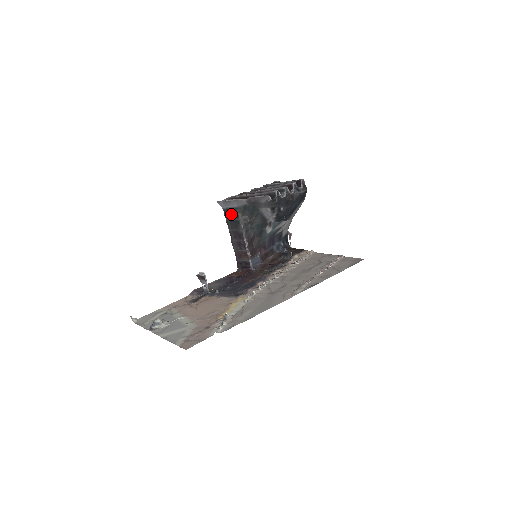
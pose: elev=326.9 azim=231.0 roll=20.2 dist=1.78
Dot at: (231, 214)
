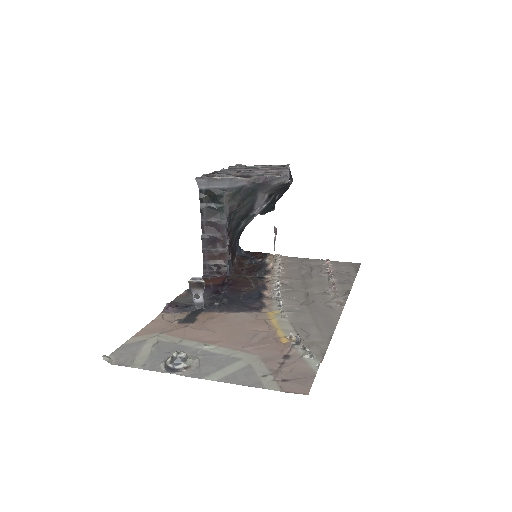
Dot at: (212, 197)
